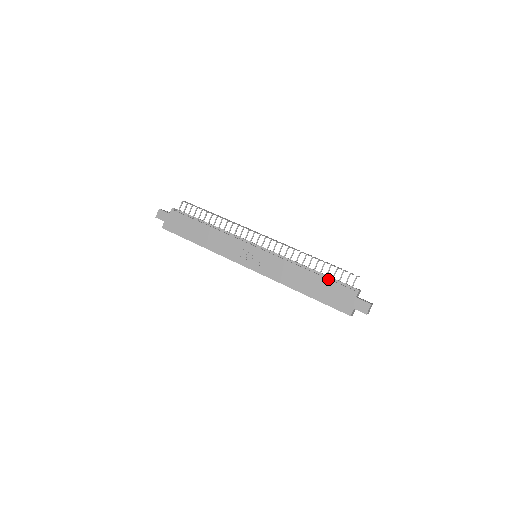
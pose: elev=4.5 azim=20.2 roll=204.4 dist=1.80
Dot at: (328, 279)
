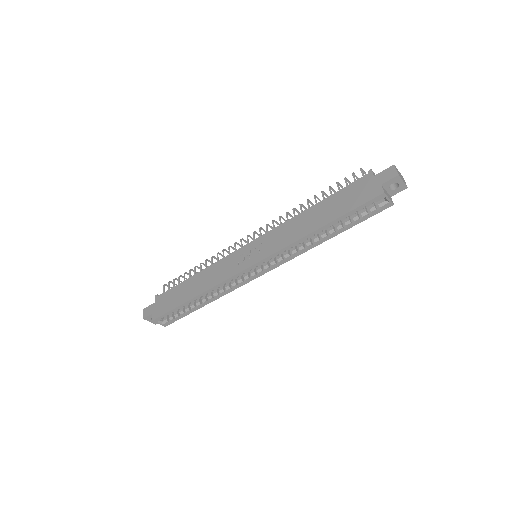
Dot at: (334, 193)
